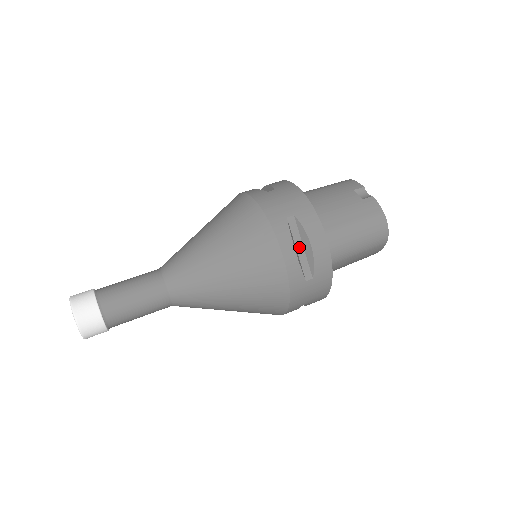
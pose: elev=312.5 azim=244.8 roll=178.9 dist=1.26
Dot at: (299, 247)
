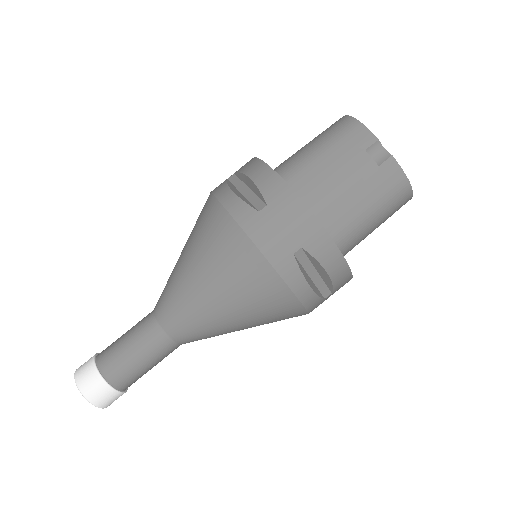
Dot at: (313, 274)
